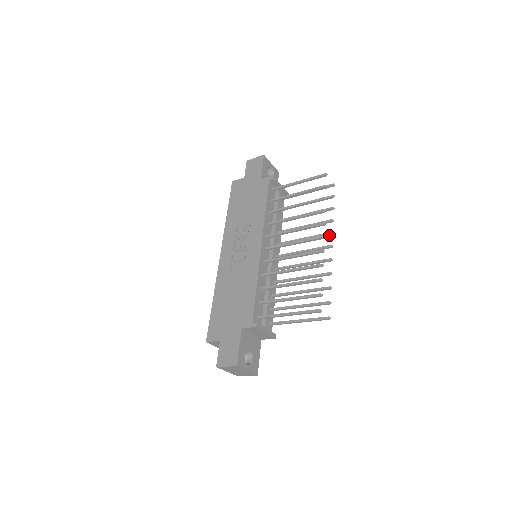
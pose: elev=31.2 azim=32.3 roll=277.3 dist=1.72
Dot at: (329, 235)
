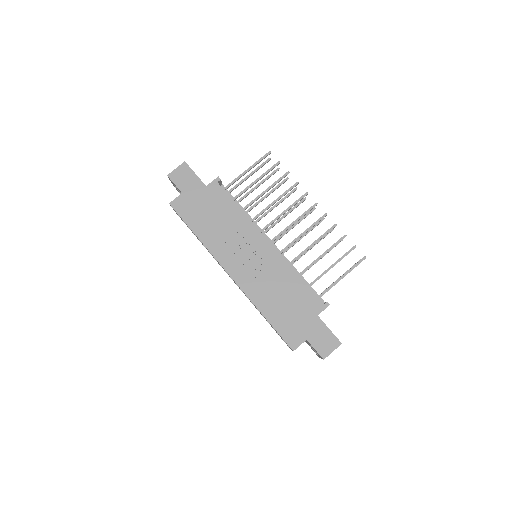
Dot at: occluded
